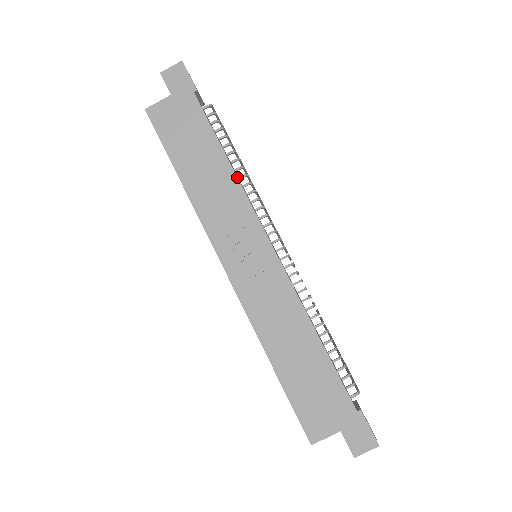
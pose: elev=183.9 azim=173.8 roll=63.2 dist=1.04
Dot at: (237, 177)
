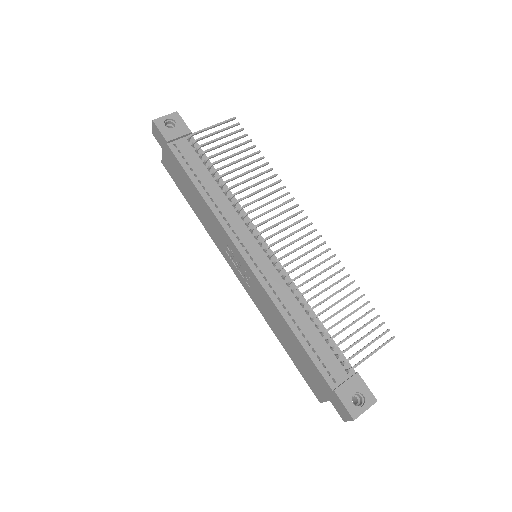
Dot at: (209, 207)
